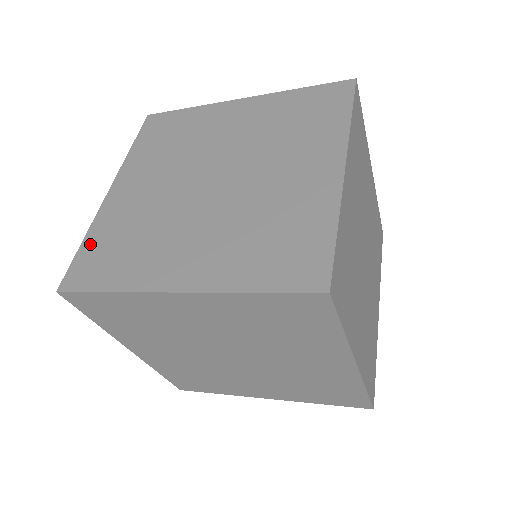
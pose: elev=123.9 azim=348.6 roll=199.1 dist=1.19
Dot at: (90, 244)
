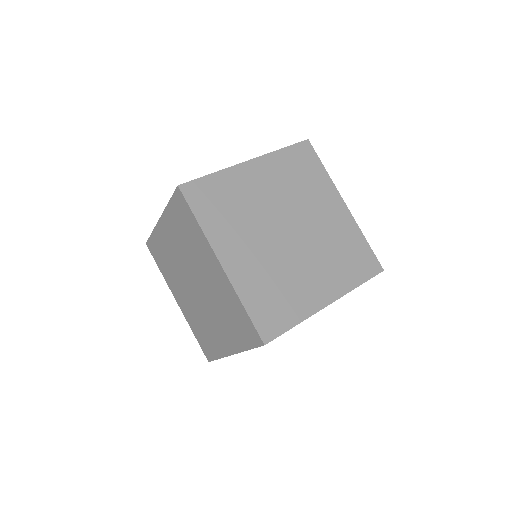
Dot at: occluded
